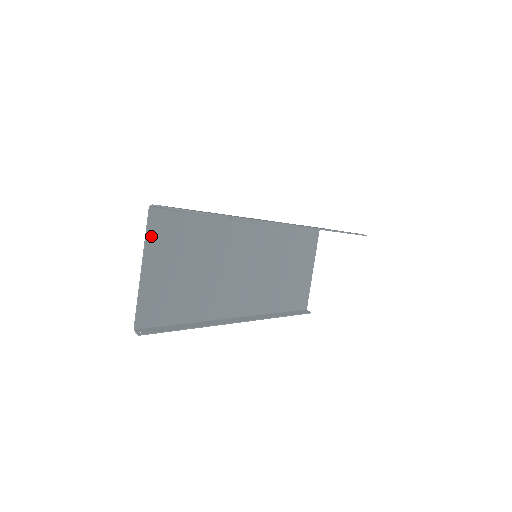
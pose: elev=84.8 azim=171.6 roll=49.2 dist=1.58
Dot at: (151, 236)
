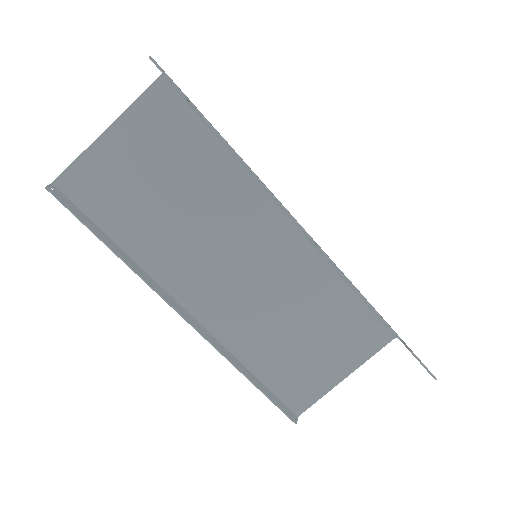
Dot at: (142, 106)
